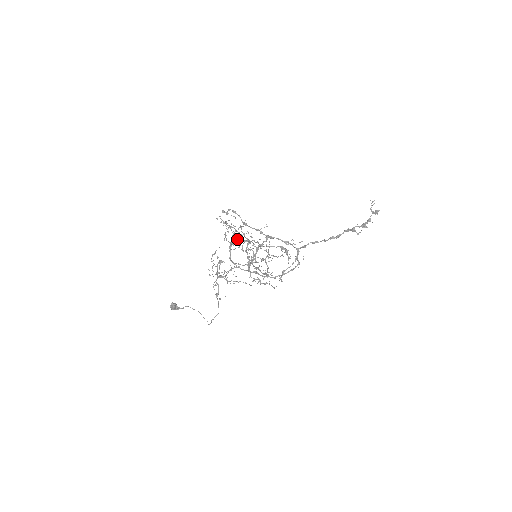
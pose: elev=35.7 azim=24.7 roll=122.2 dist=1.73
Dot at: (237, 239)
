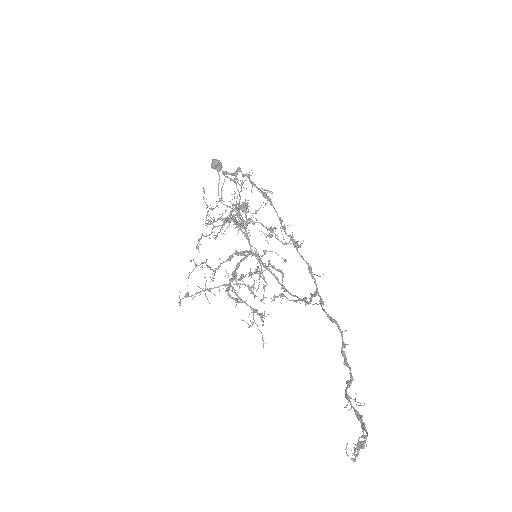
Dot at: occluded
